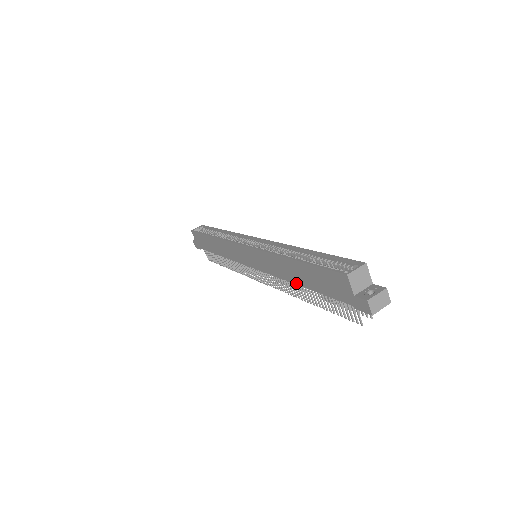
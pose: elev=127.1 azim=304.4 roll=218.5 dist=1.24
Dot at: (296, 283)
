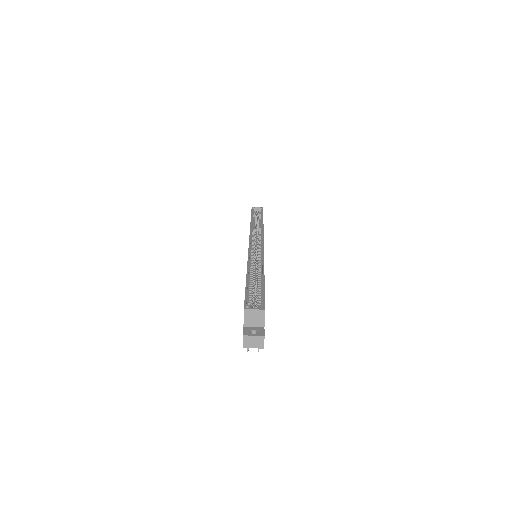
Dot at: occluded
